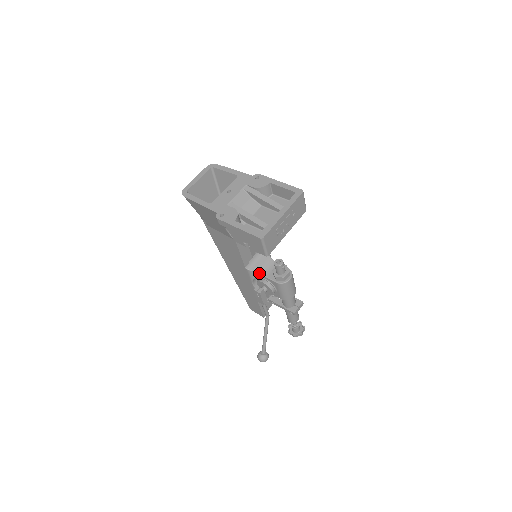
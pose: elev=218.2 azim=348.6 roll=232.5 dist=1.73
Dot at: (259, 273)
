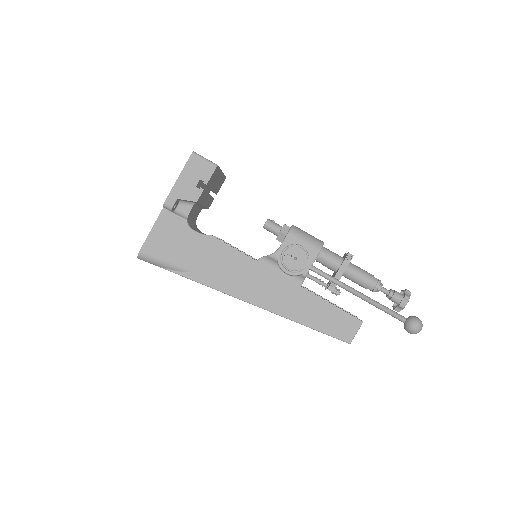
Dot at: (273, 255)
